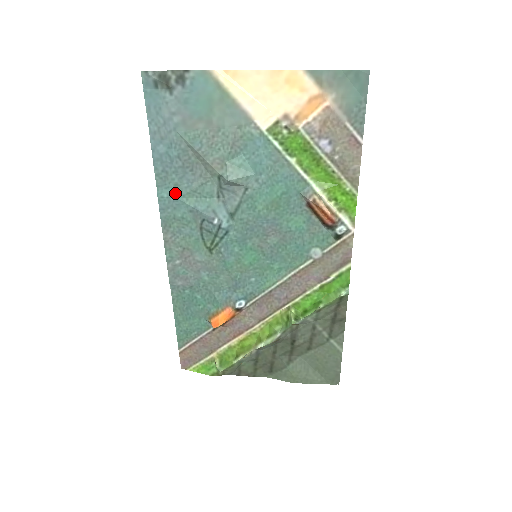
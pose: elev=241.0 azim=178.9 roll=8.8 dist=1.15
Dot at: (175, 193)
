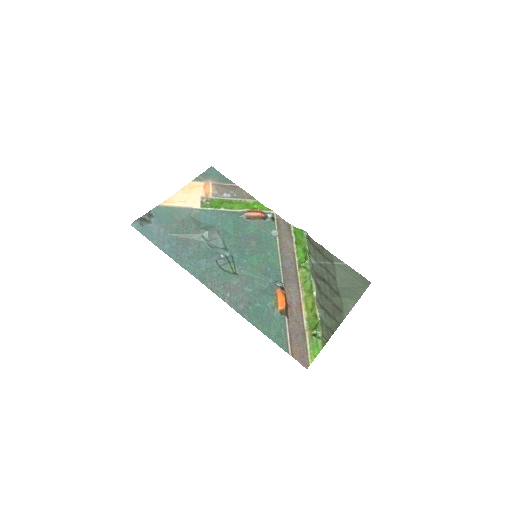
Dot at: (192, 261)
